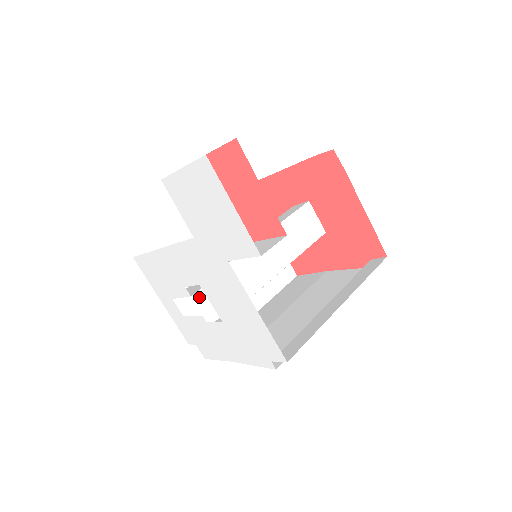
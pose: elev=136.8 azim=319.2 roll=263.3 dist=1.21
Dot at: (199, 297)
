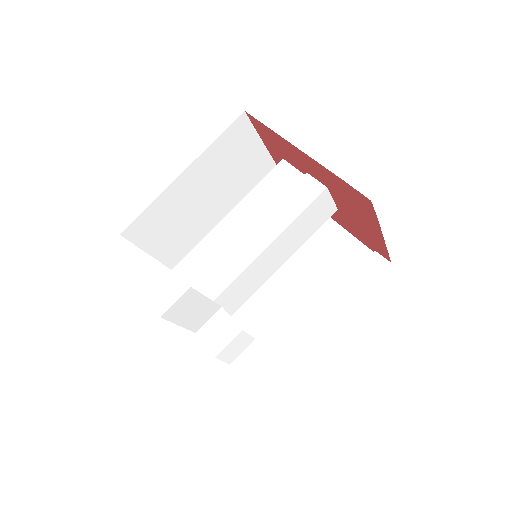
Dot at: (191, 239)
